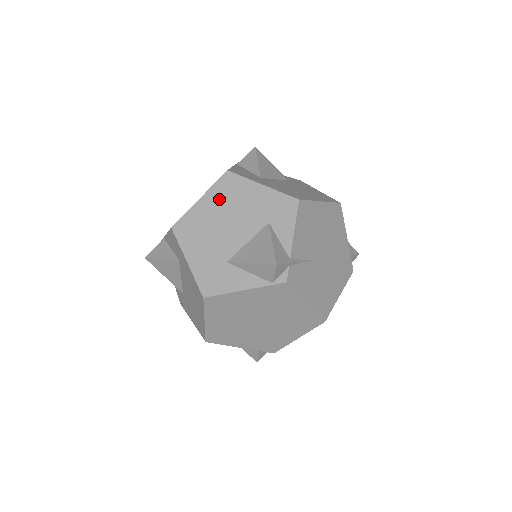
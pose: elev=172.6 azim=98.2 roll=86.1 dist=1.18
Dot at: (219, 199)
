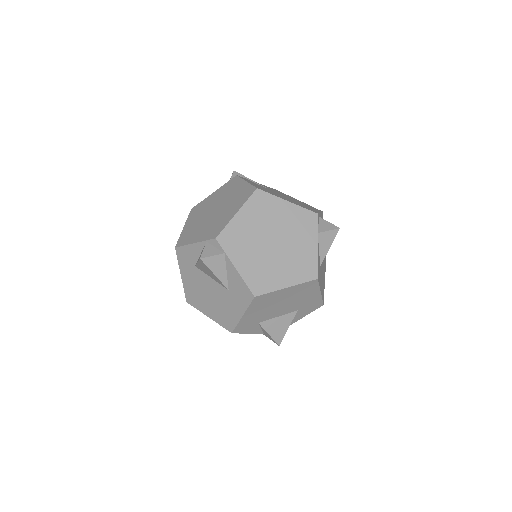
Dot at: occluded
